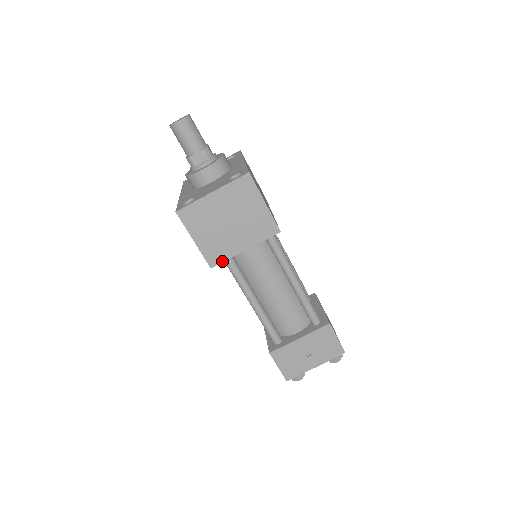
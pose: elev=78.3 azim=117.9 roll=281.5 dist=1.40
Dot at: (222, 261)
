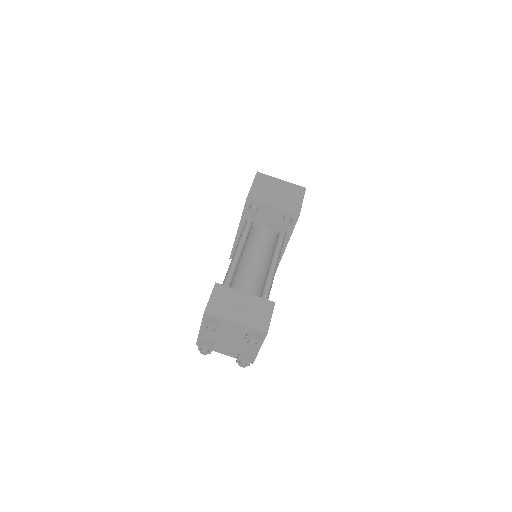
Dot at: (256, 201)
